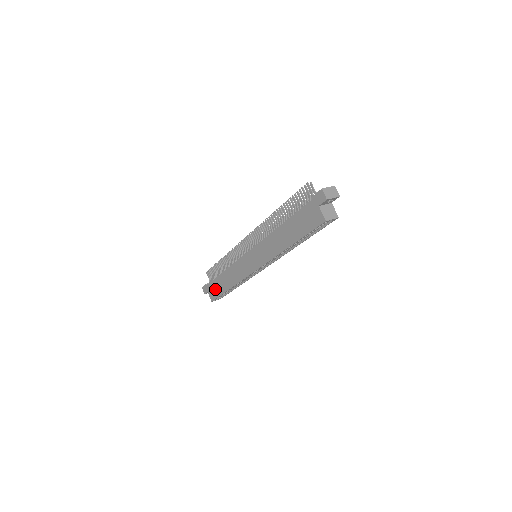
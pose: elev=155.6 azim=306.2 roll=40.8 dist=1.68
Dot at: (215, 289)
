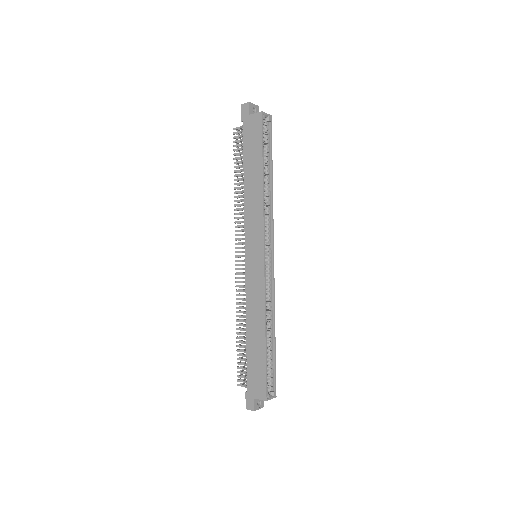
Dot at: (256, 373)
